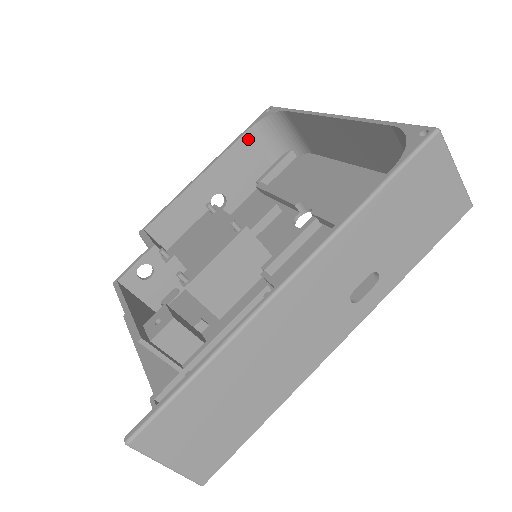
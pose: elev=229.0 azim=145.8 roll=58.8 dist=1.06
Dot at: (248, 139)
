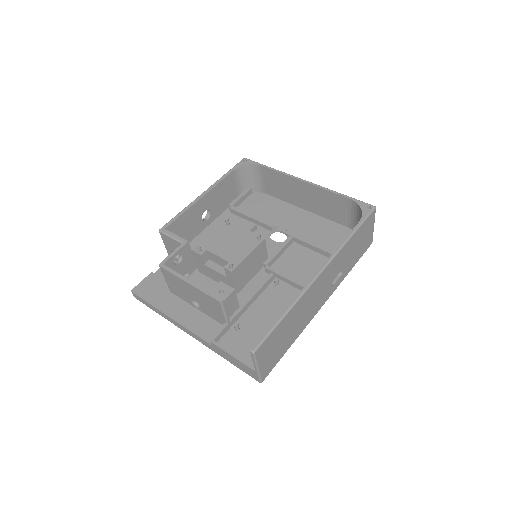
Dot at: (231, 177)
